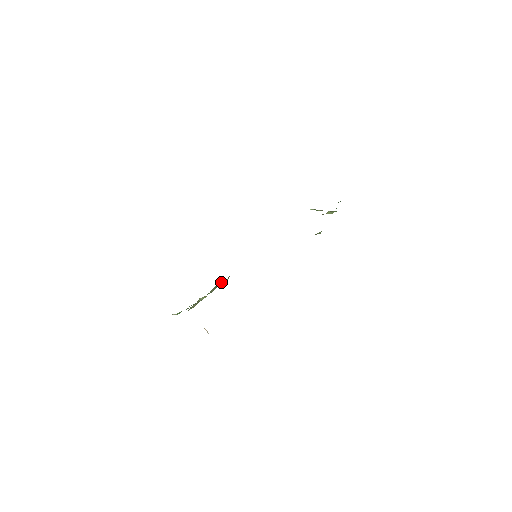
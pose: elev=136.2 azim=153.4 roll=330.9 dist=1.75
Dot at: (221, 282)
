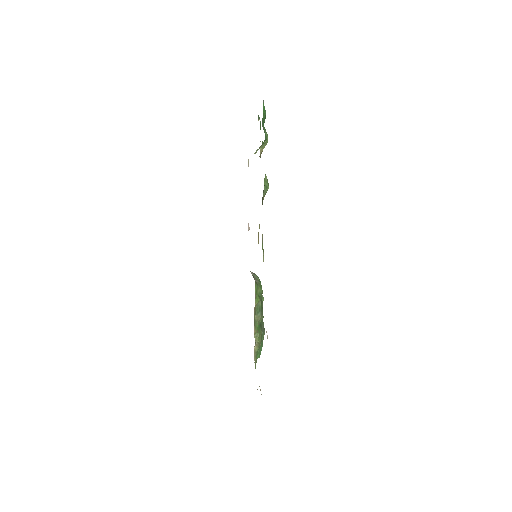
Dot at: (259, 303)
